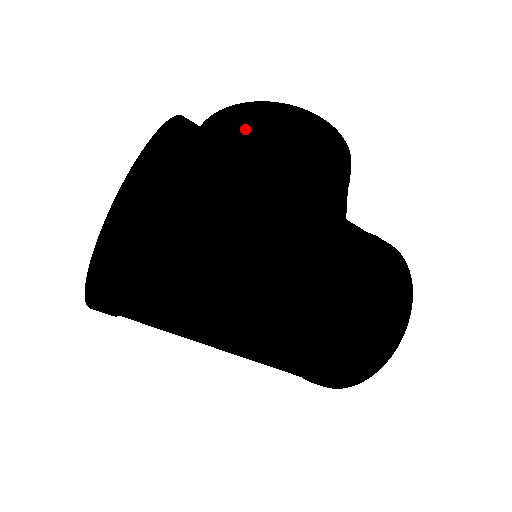
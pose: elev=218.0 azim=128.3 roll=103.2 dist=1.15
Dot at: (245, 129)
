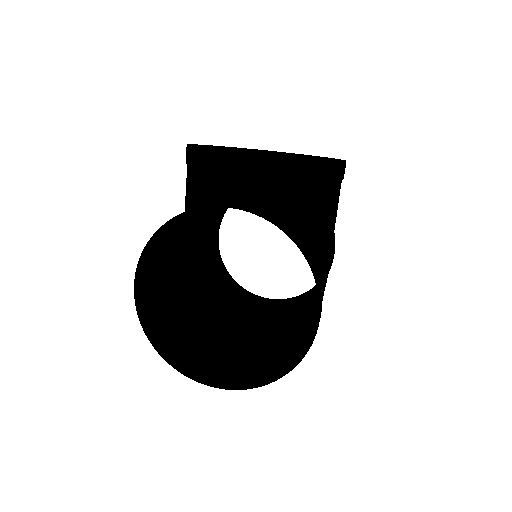
Dot at: (302, 194)
